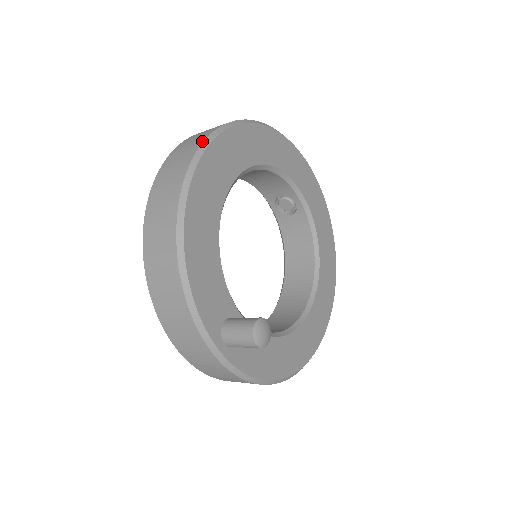
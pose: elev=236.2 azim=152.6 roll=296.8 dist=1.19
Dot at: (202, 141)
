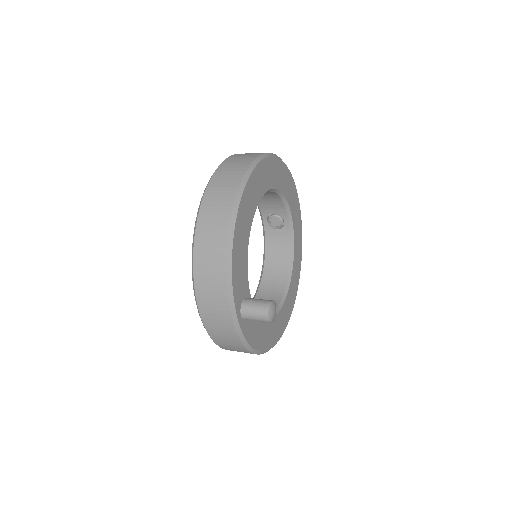
Dot at: (249, 164)
